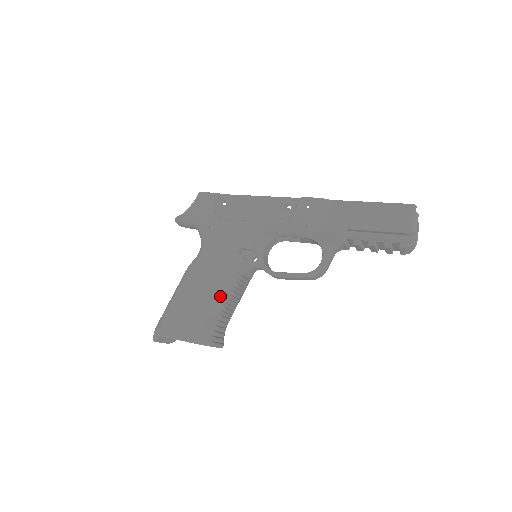
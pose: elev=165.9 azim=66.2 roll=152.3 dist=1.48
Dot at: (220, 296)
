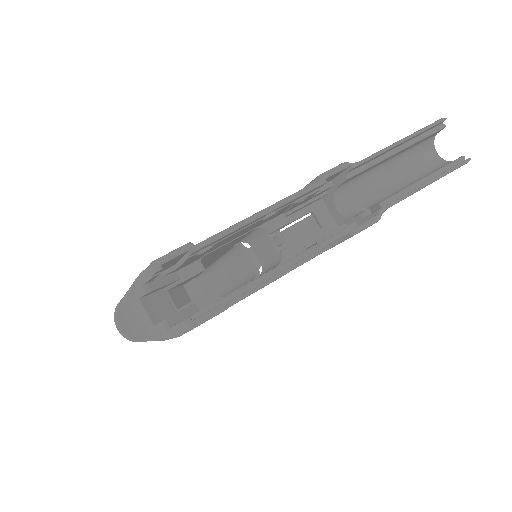
Dot at: occluded
